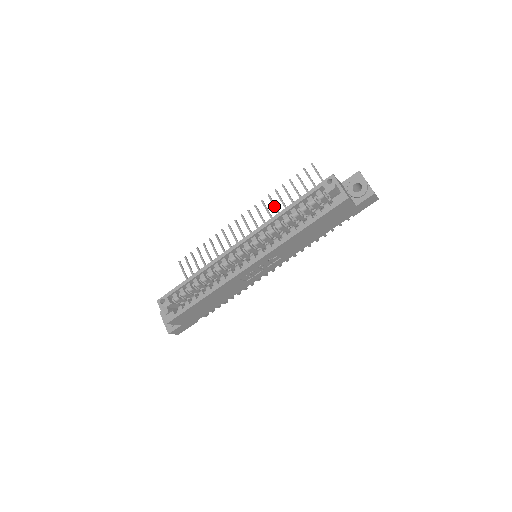
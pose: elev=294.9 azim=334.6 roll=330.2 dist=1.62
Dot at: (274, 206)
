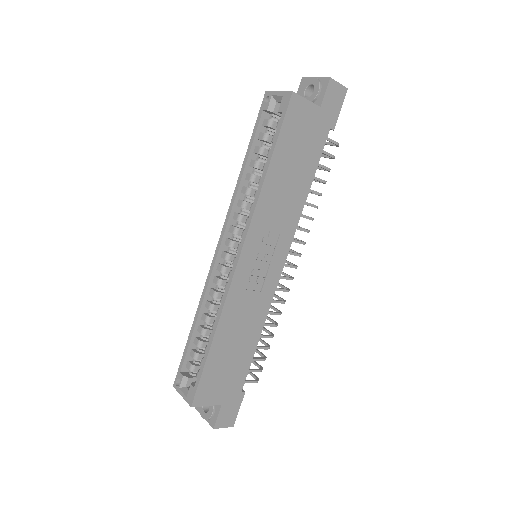
Dot at: occluded
